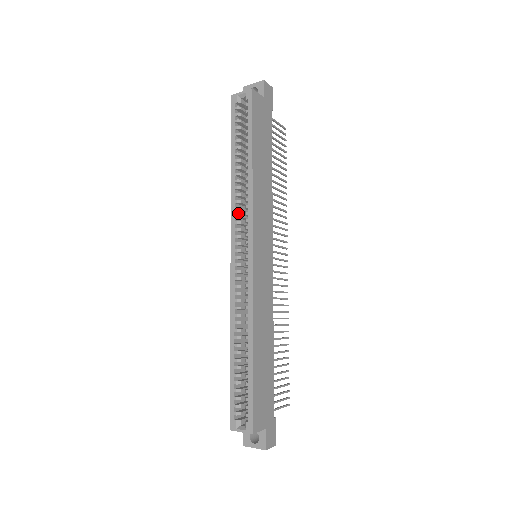
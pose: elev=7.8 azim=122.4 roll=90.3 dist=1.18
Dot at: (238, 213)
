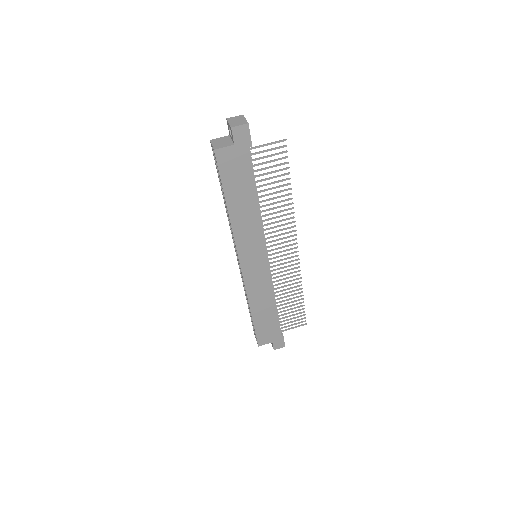
Dot at: occluded
